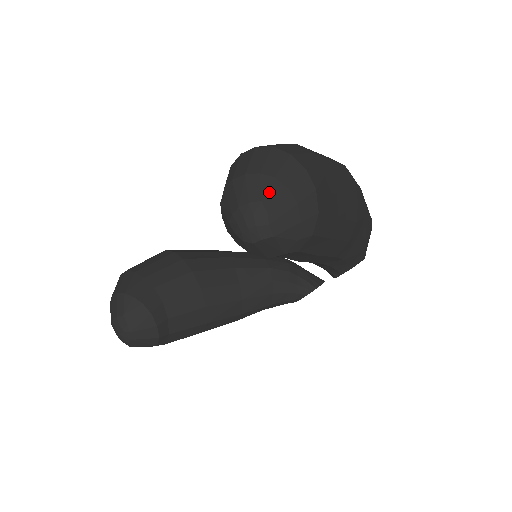
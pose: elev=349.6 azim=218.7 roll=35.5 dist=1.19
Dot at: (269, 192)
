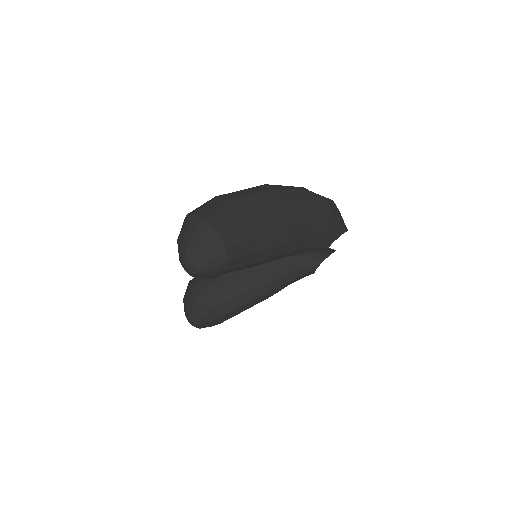
Dot at: (189, 247)
